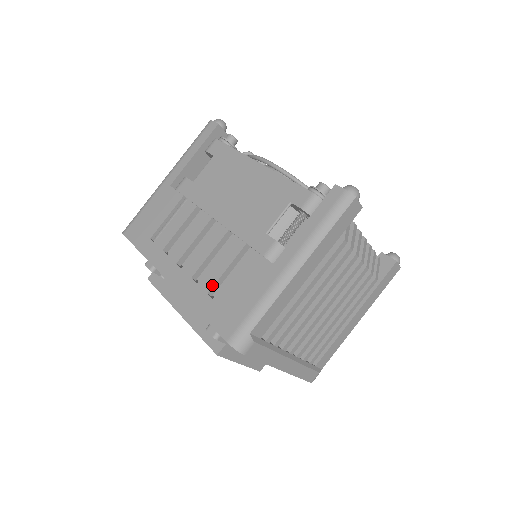
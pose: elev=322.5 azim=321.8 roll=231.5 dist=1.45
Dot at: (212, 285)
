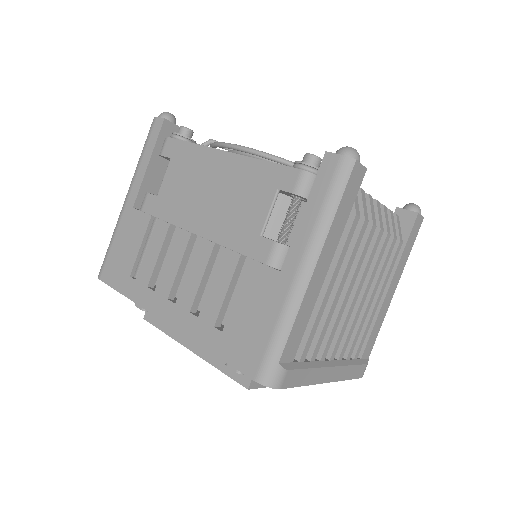
Dot at: (216, 315)
